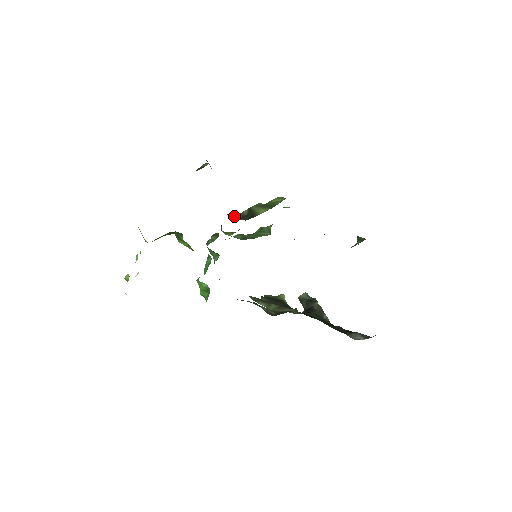
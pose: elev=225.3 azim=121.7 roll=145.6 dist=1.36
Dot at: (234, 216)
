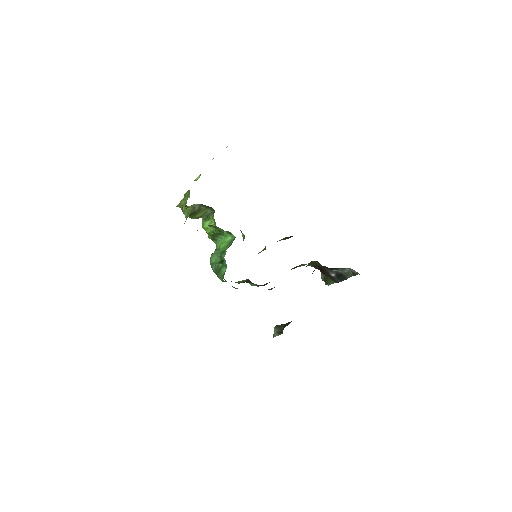
Dot at: occluded
